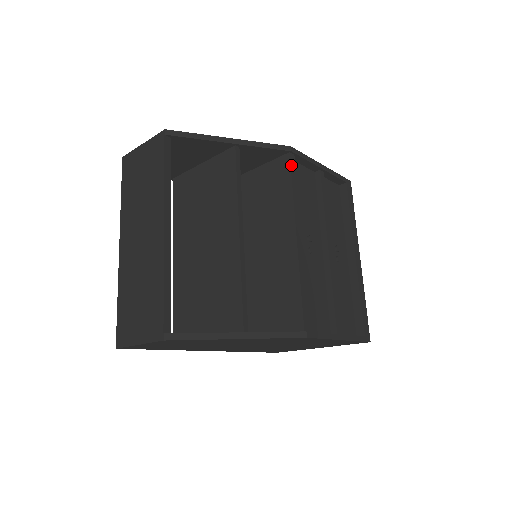
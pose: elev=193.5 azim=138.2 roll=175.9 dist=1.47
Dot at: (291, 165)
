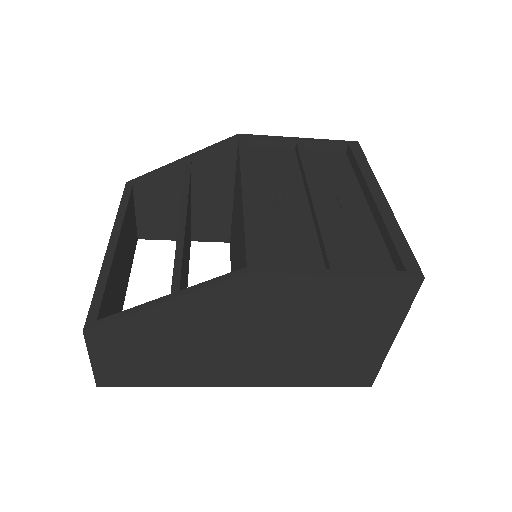
Dot at: (240, 146)
